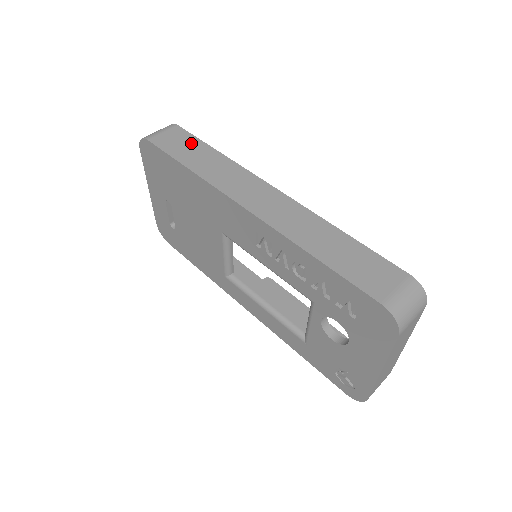
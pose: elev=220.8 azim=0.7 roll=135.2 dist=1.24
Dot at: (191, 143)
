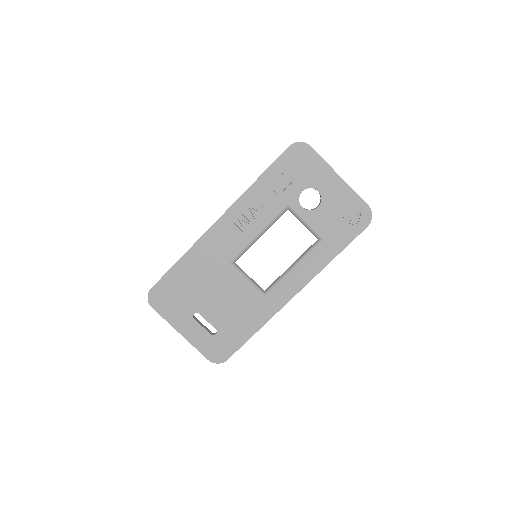
Dot at: occluded
